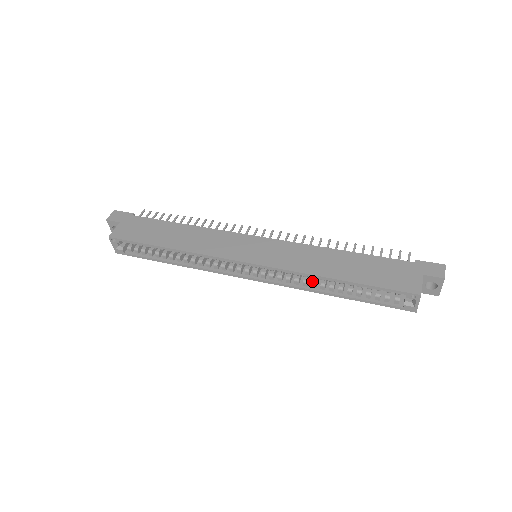
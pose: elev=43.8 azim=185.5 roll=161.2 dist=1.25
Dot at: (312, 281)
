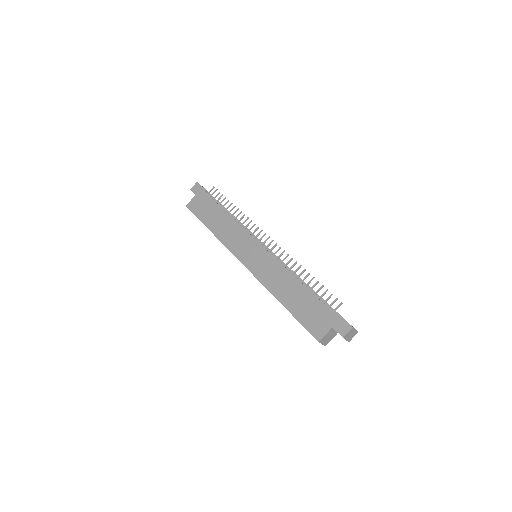
Dot at: occluded
